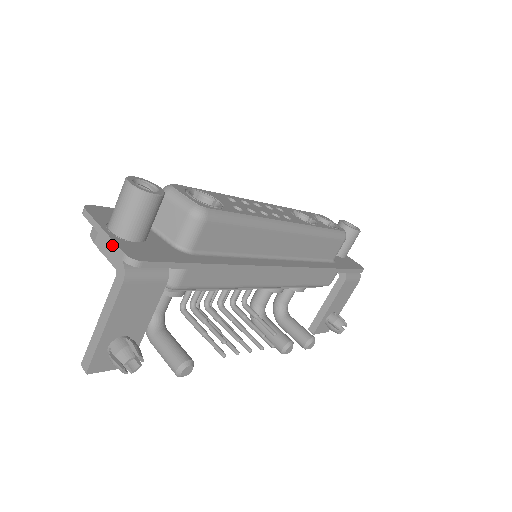
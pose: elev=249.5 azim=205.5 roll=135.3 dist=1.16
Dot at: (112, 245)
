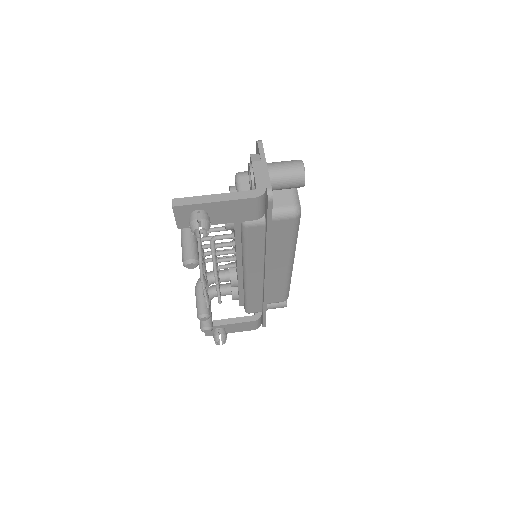
Dot at: (266, 176)
